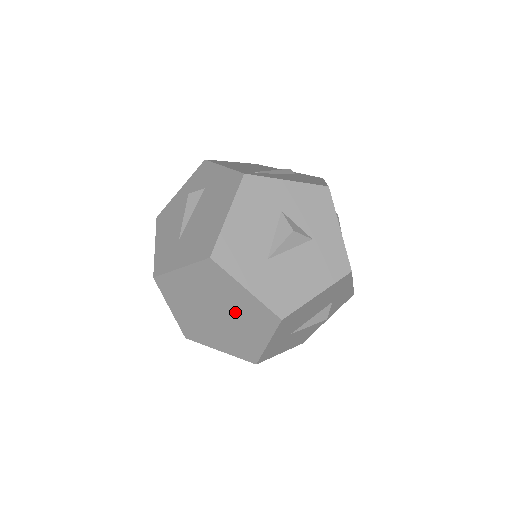
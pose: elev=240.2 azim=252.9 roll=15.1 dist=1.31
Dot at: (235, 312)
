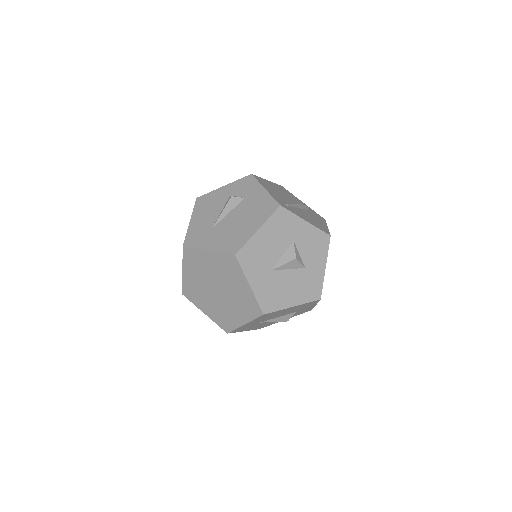
Dot at: (232, 295)
